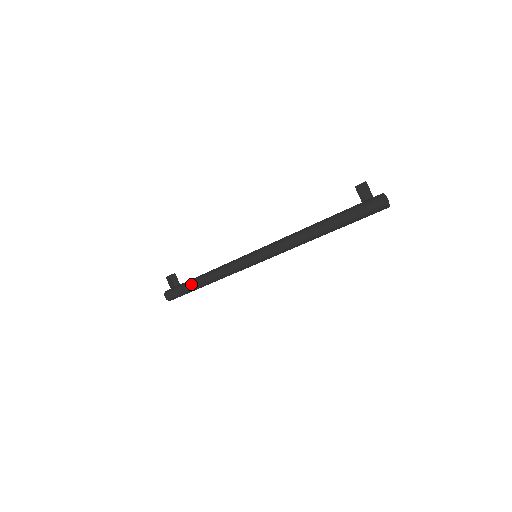
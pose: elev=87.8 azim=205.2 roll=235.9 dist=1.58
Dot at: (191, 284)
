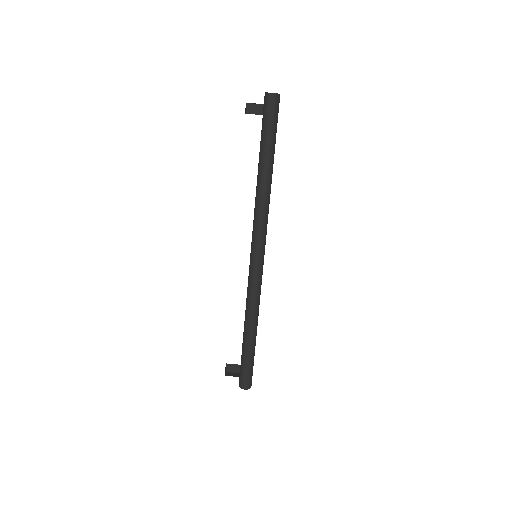
Dot at: (246, 348)
